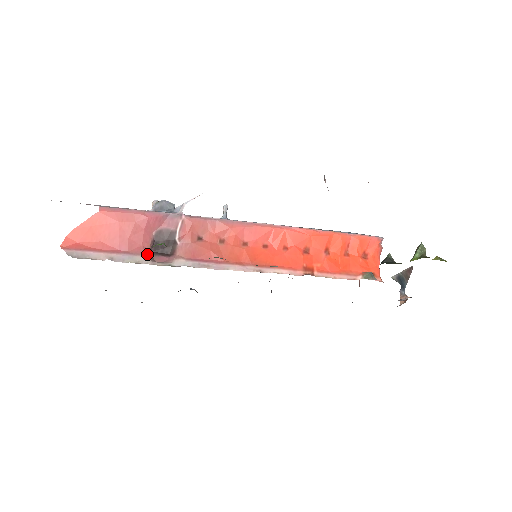
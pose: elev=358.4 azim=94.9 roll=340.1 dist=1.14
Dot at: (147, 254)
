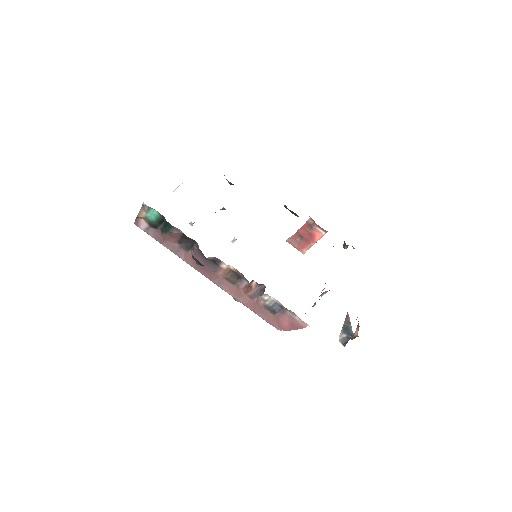
Dot at: occluded
